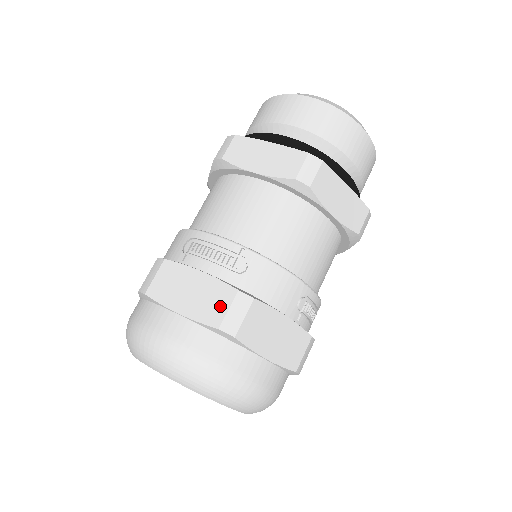
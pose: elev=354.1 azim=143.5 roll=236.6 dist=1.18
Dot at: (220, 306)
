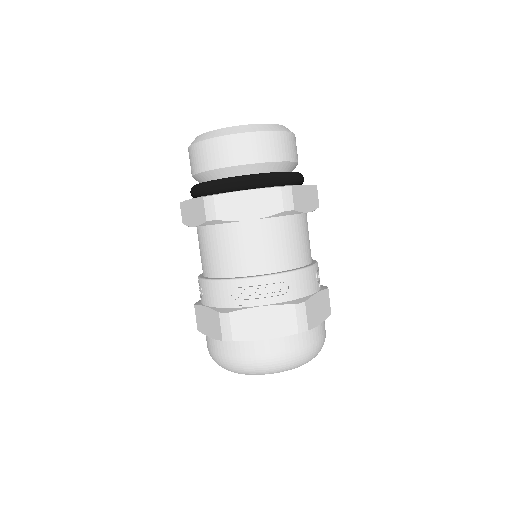
Dot at: (290, 320)
